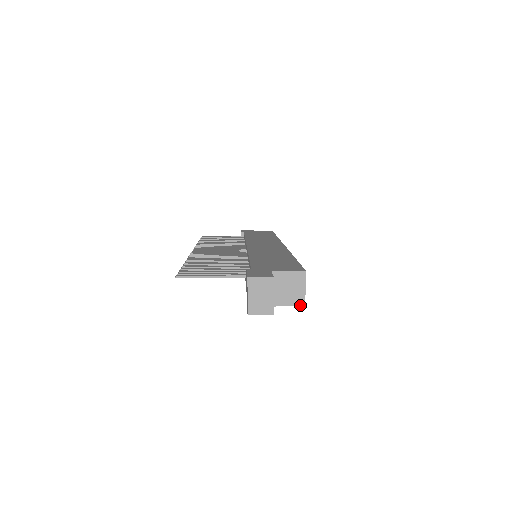
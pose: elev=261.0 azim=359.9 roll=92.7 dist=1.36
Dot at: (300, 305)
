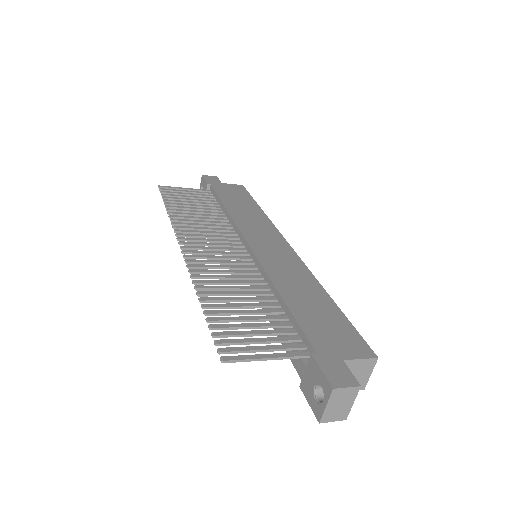
Dot at: (360, 389)
